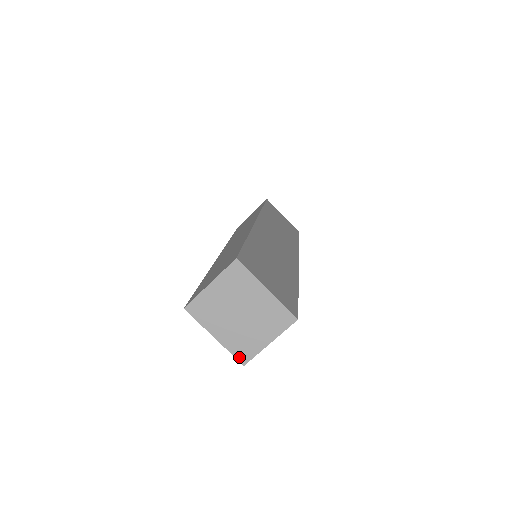
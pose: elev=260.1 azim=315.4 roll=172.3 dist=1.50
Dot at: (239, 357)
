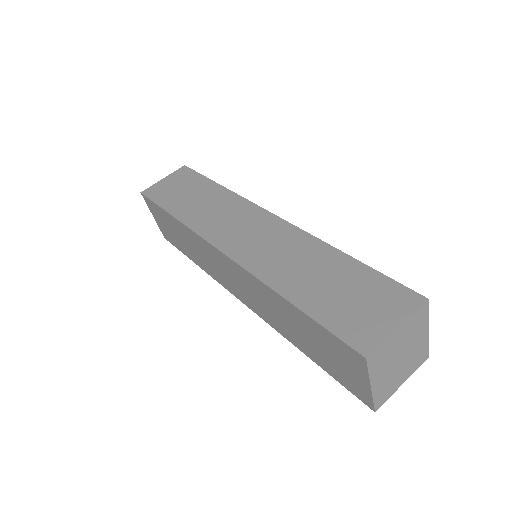
Dot at: (377, 404)
